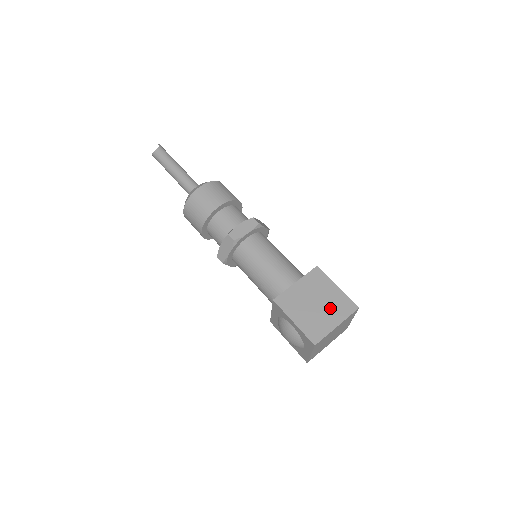
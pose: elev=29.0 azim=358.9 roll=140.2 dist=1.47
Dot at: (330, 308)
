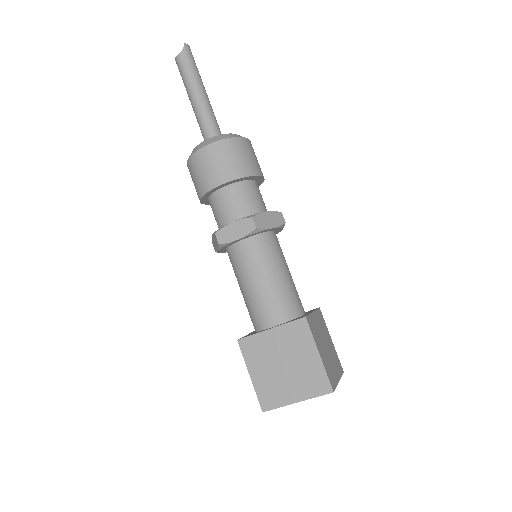
Dot at: (298, 377)
